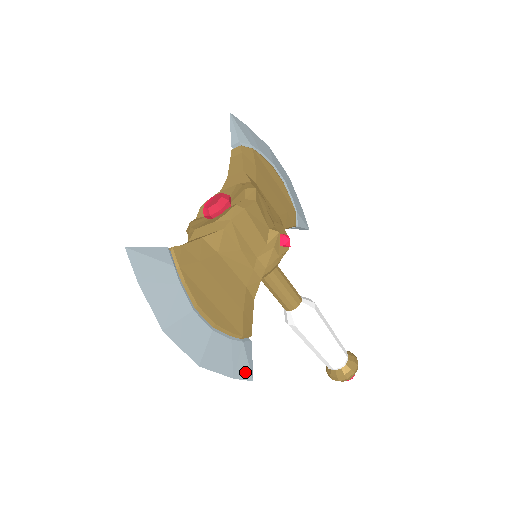
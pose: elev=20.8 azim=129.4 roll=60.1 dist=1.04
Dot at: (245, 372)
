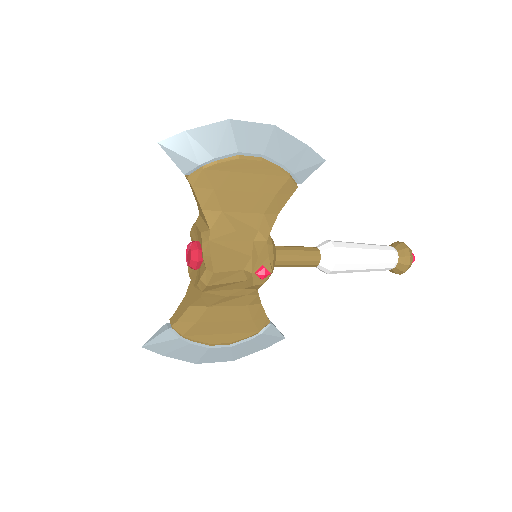
Dot at: (275, 340)
